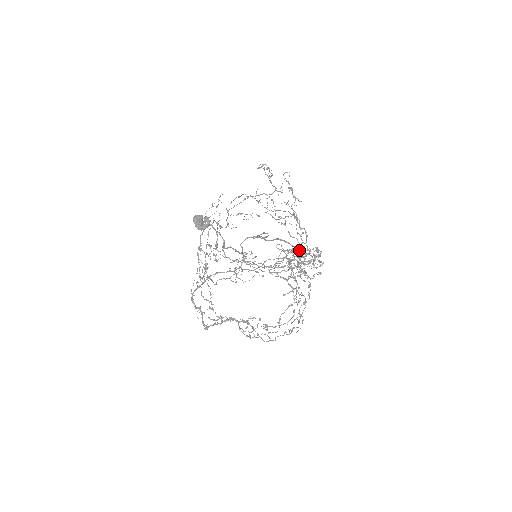
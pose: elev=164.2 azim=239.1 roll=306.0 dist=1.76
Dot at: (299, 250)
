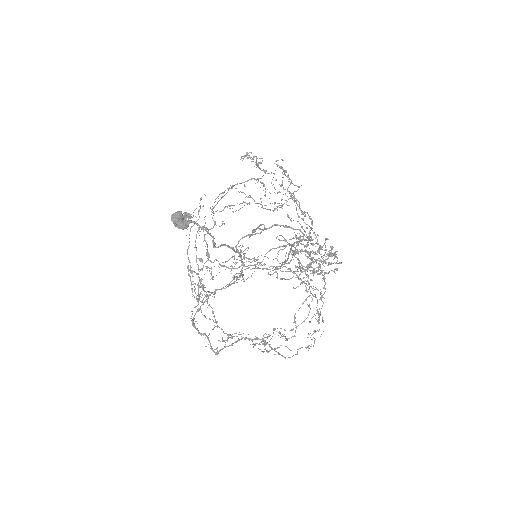
Dot at: (310, 252)
